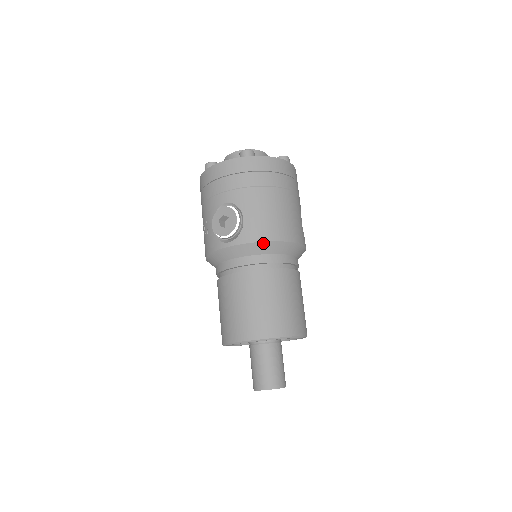
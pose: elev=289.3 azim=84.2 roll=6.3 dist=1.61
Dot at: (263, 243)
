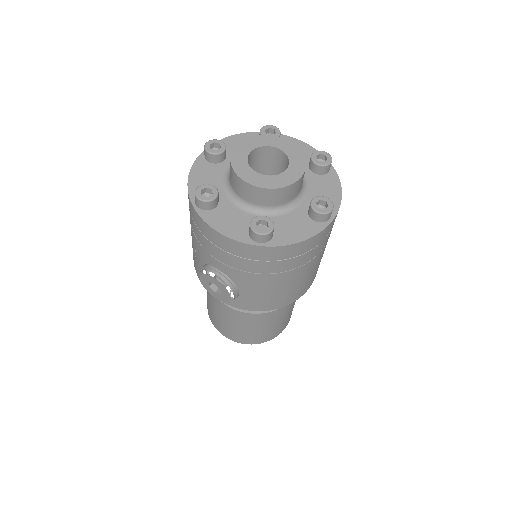
Dot at: (259, 310)
